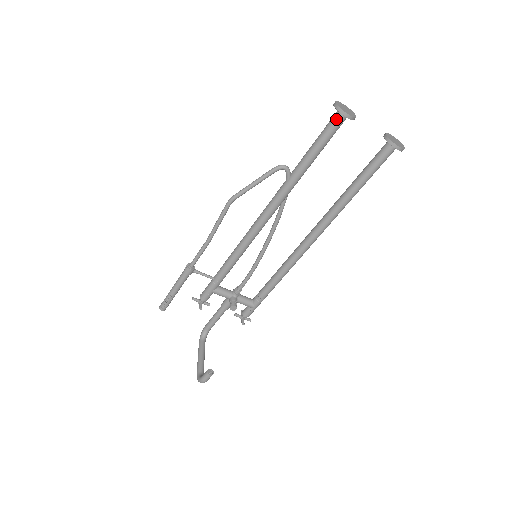
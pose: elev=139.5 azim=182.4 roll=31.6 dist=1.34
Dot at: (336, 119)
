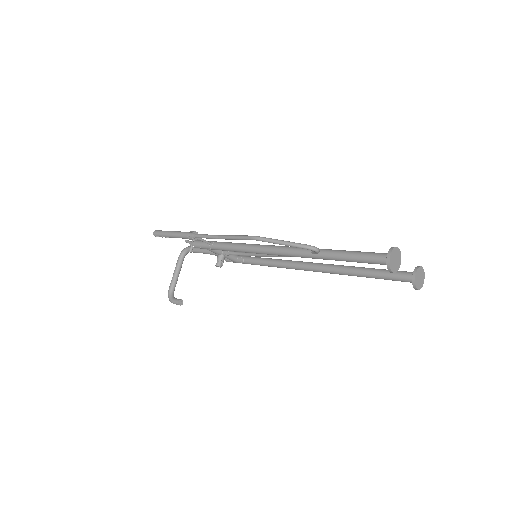
Dot at: (382, 262)
